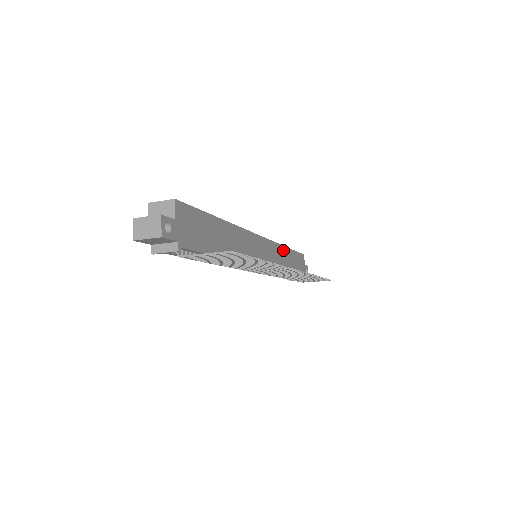
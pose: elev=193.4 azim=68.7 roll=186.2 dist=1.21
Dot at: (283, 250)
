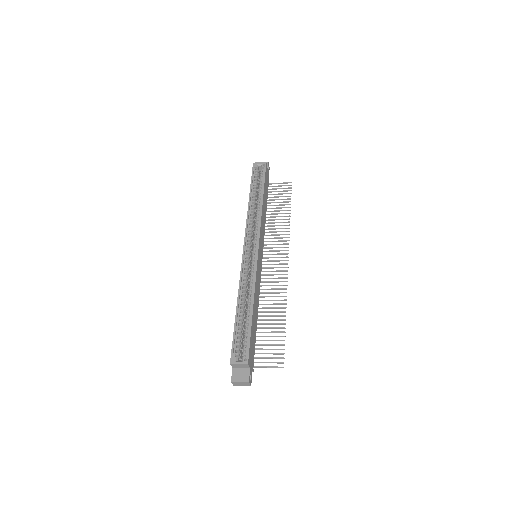
Dot at: (262, 210)
